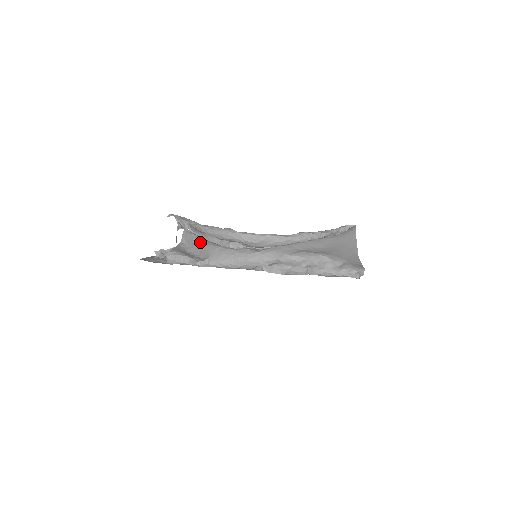
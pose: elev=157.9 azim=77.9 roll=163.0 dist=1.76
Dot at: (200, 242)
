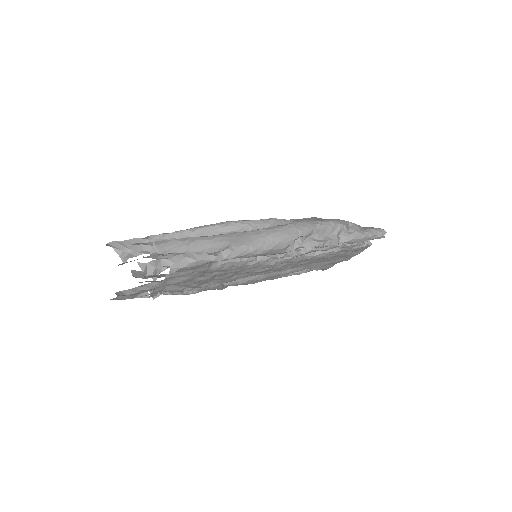
Dot at: (201, 238)
